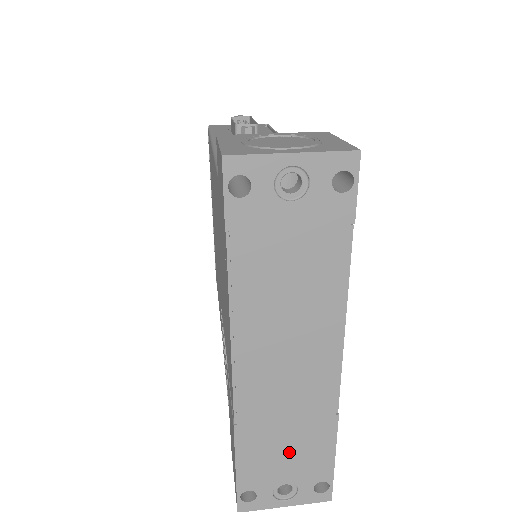
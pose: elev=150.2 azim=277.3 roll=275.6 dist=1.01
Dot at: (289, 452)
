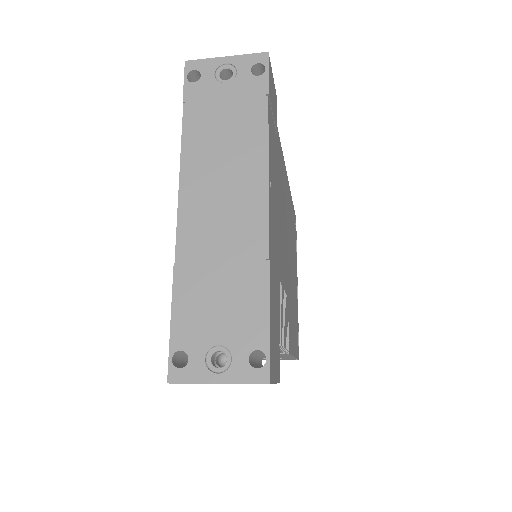
Dot at: (222, 302)
